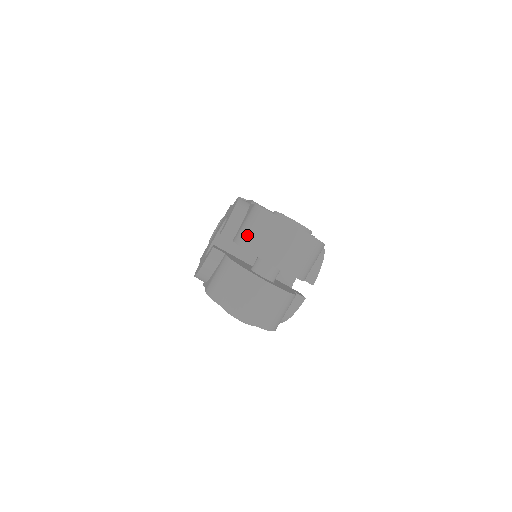
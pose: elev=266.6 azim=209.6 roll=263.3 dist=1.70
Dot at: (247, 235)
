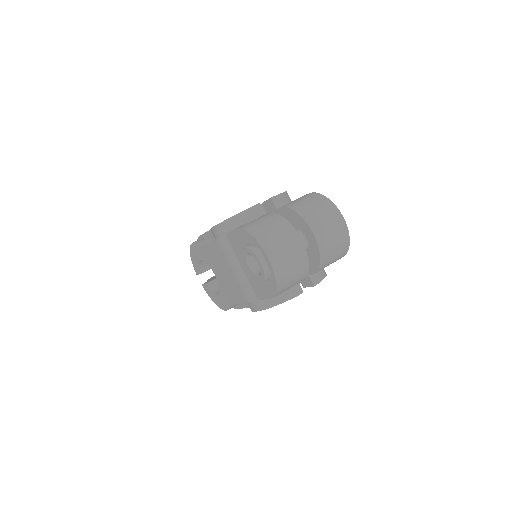
Dot at: (301, 204)
